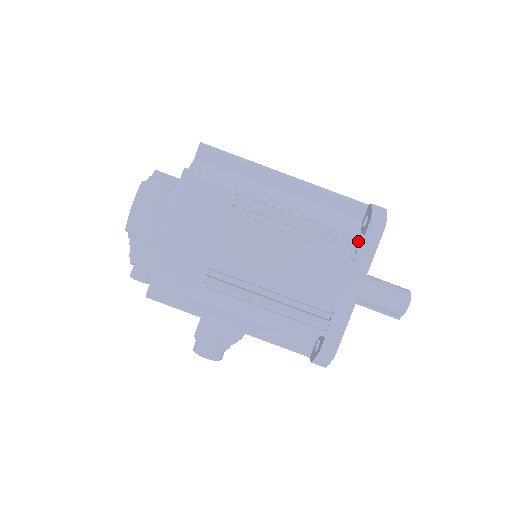
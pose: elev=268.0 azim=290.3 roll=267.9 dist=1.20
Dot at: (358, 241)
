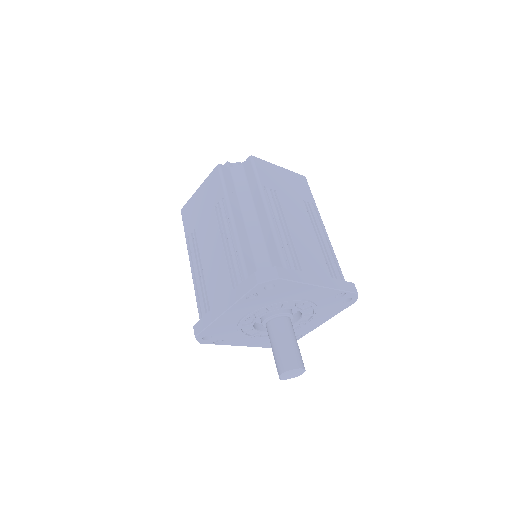
Dot at: (244, 280)
